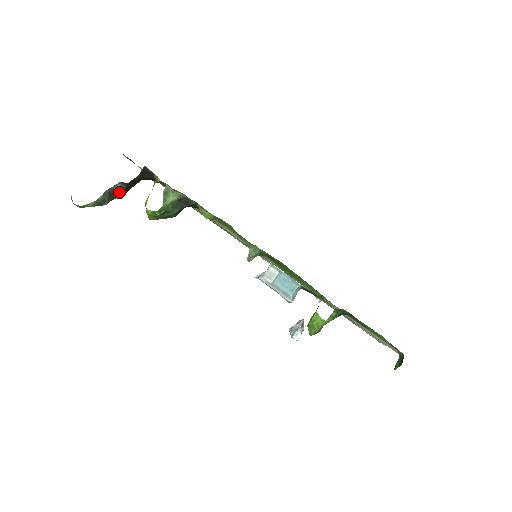
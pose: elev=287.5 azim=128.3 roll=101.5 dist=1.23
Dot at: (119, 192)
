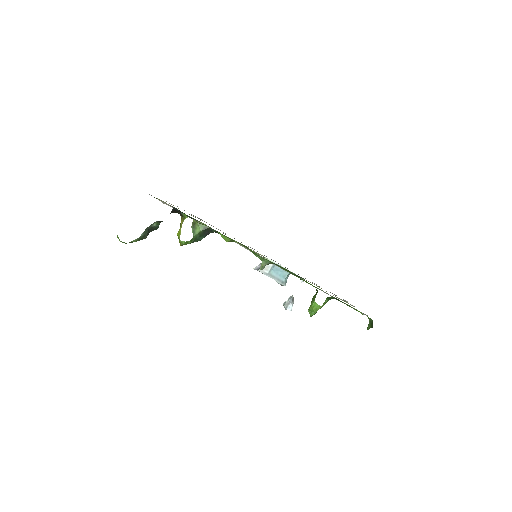
Dot at: (155, 228)
